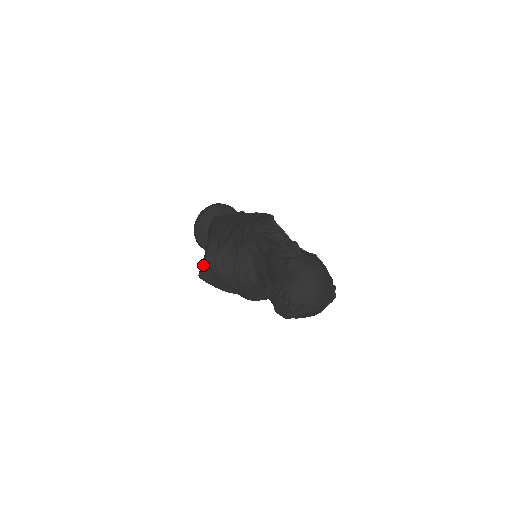
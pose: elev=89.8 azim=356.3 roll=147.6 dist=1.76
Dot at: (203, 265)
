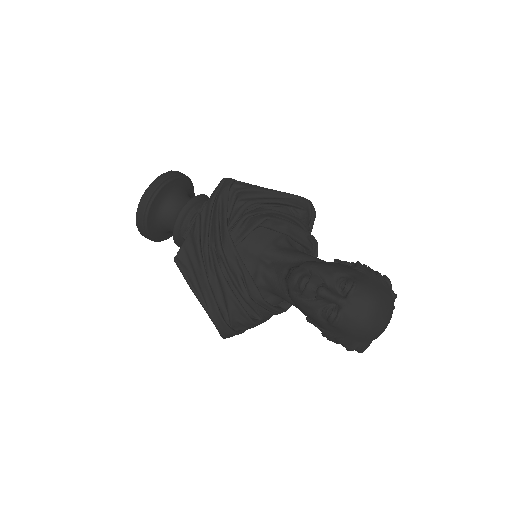
Dot at: (222, 337)
